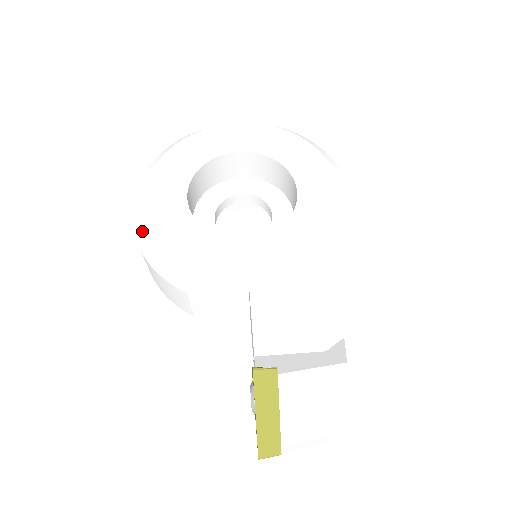
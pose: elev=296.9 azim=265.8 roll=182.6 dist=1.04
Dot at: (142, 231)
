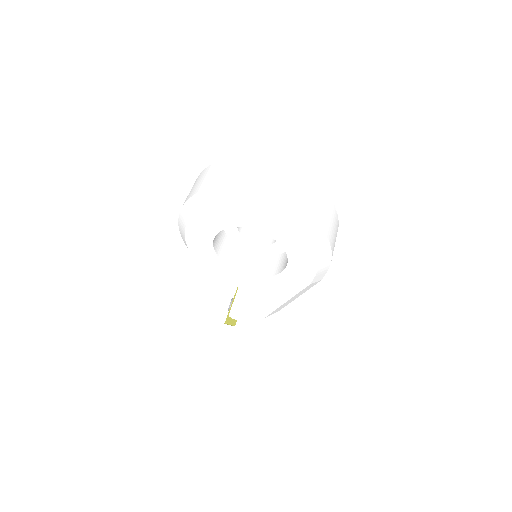
Dot at: (184, 240)
